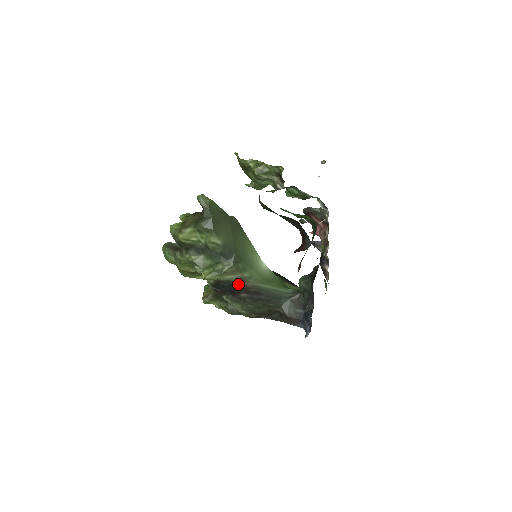
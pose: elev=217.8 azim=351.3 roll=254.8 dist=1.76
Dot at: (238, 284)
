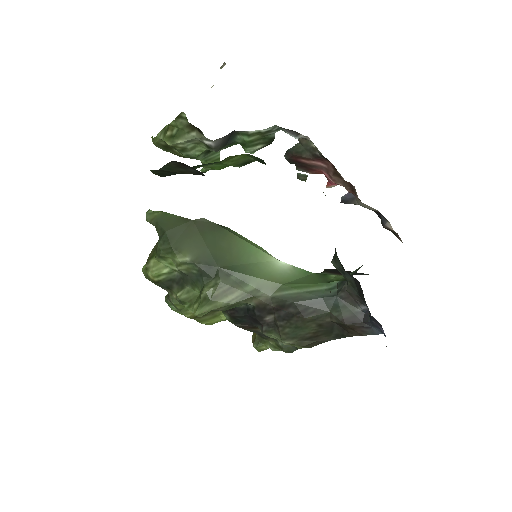
Dot at: (251, 306)
